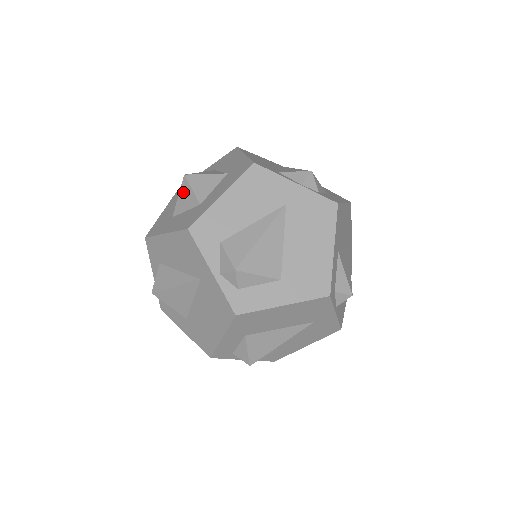
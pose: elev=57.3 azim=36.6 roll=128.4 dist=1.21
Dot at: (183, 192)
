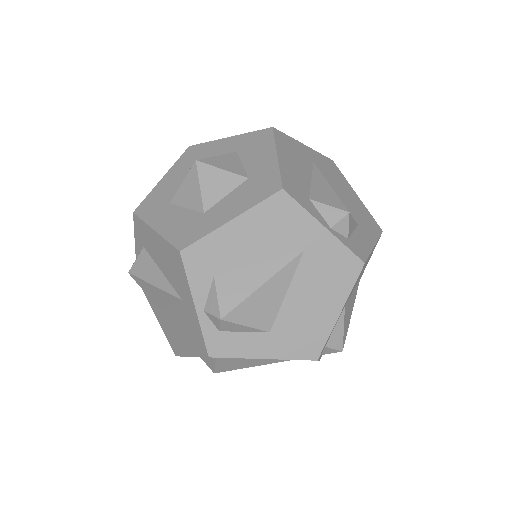
Dot at: (207, 178)
